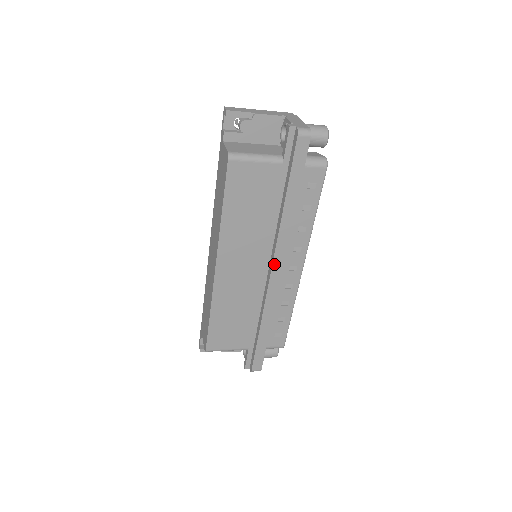
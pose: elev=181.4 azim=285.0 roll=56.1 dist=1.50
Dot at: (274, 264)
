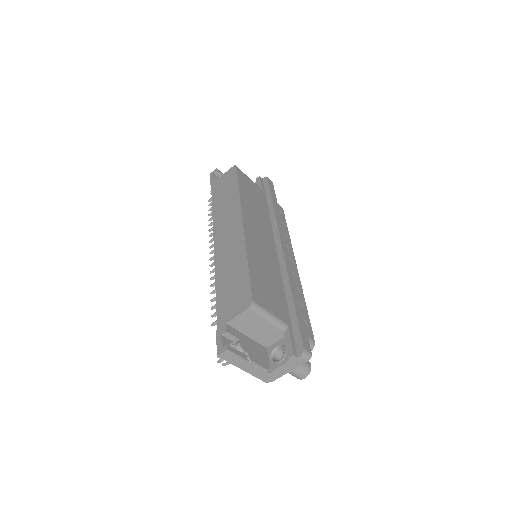
Dot at: (281, 240)
